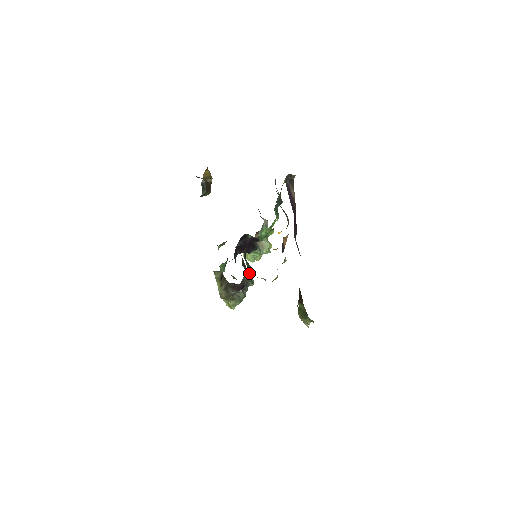
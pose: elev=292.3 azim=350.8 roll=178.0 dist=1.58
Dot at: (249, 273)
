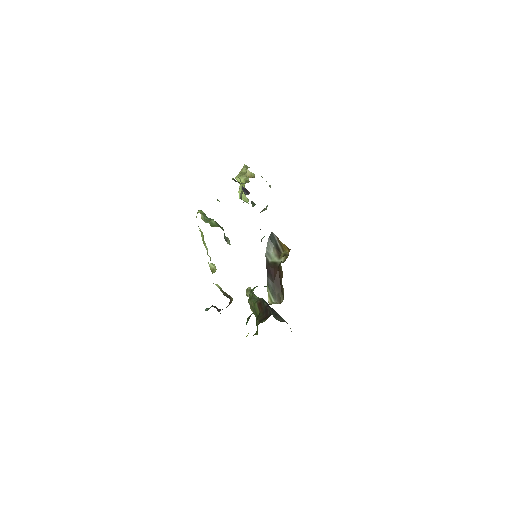
Dot at: occluded
